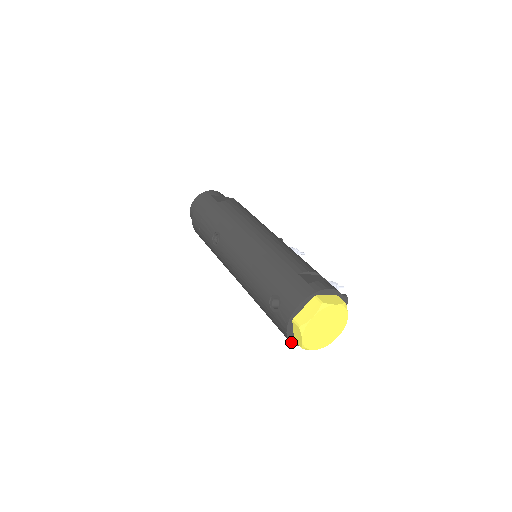
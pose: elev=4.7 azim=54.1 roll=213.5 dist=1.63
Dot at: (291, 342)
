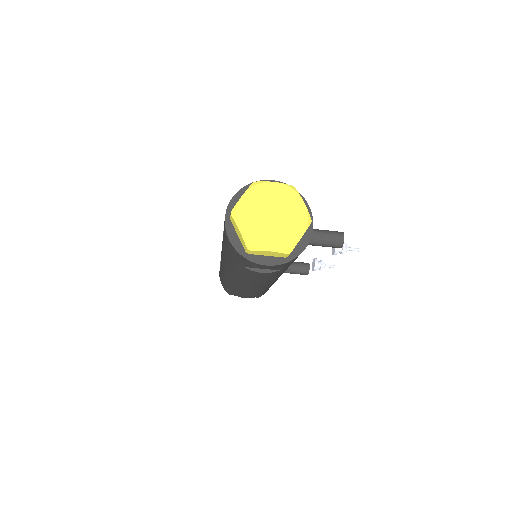
Dot at: (242, 255)
